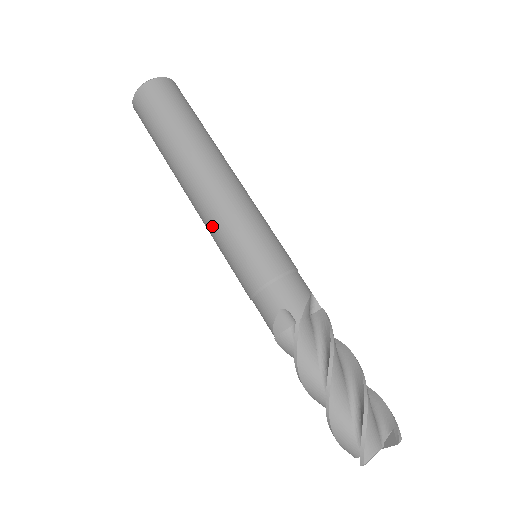
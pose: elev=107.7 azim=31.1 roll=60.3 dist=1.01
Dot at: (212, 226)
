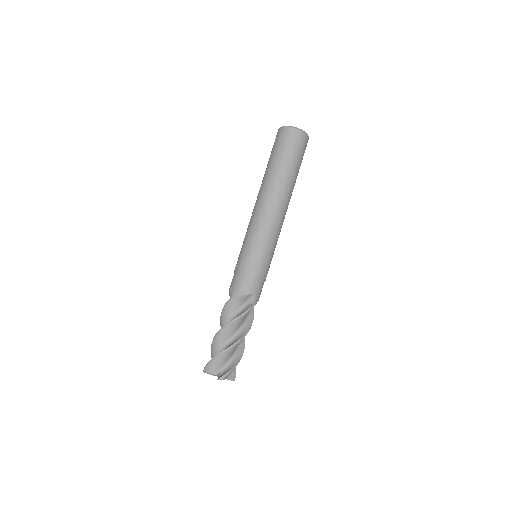
Dot at: (264, 228)
